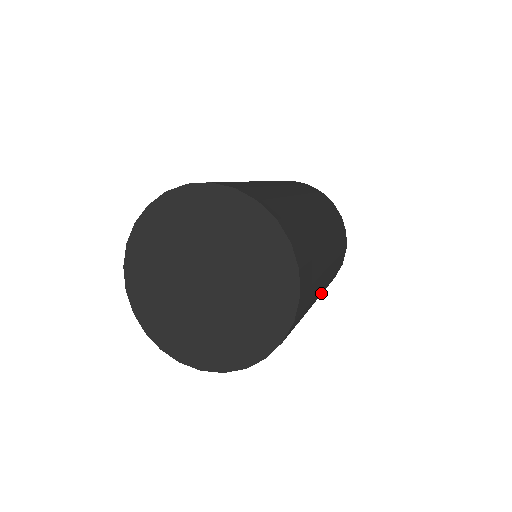
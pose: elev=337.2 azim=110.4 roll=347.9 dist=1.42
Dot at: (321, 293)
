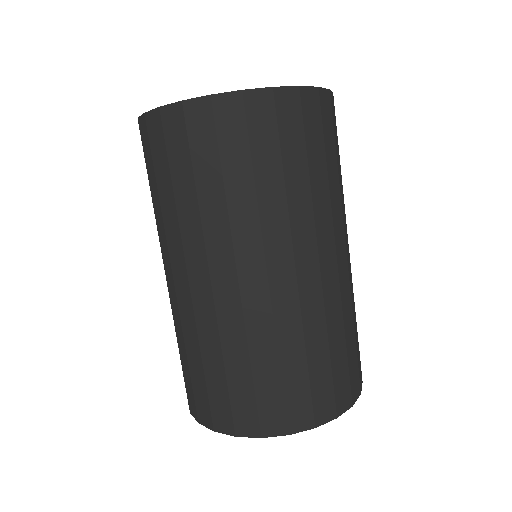
Dot at: (341, 288)
